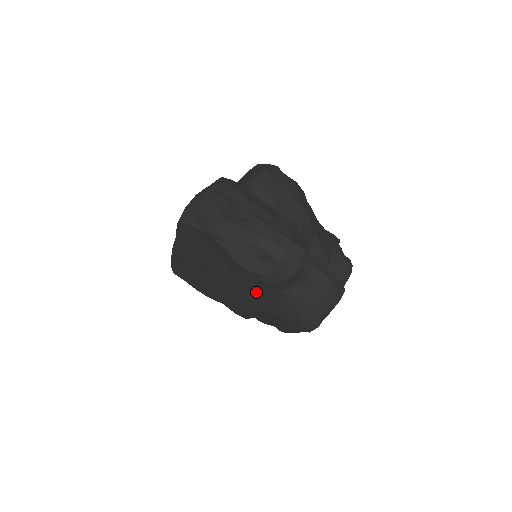
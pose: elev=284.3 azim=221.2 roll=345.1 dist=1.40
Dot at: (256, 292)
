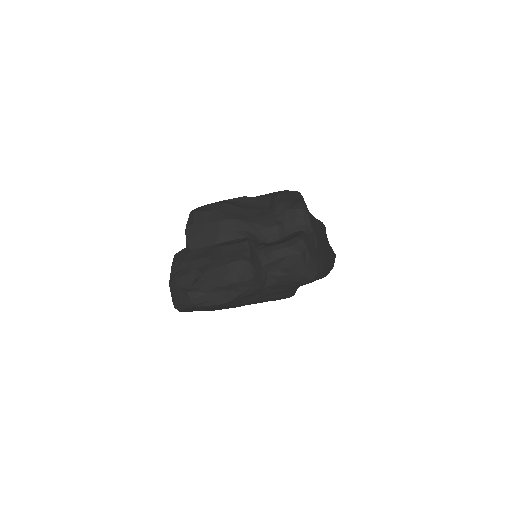
Dot at: (258, 297)
